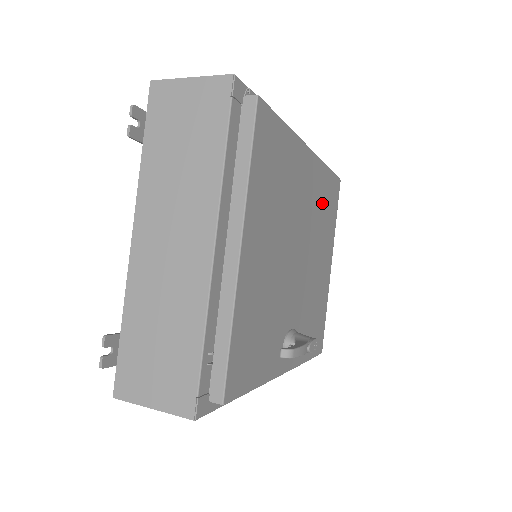
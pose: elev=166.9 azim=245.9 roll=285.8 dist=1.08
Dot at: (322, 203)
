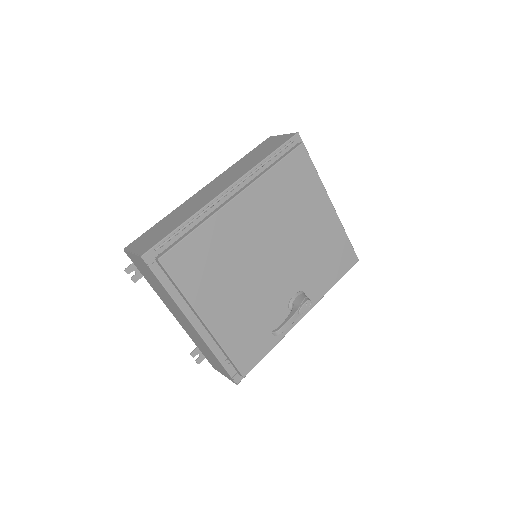
Dot at: (282, 196)
